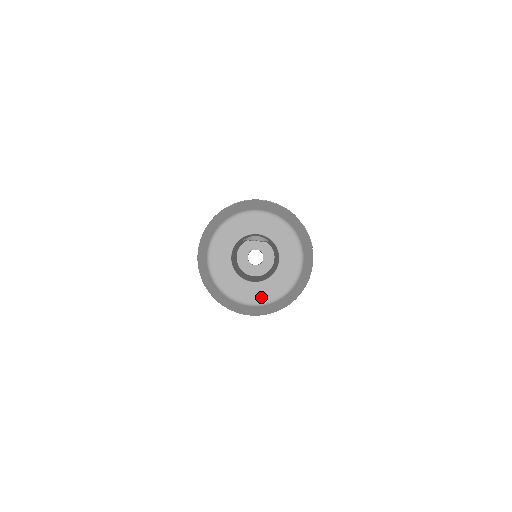
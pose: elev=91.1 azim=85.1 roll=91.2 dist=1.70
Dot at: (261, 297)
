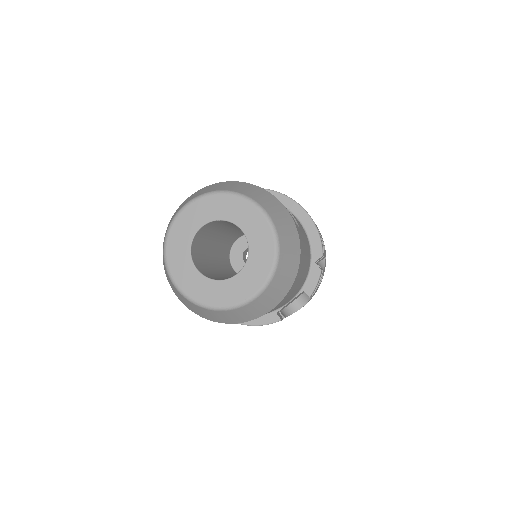
Dot at: (191, 289)
